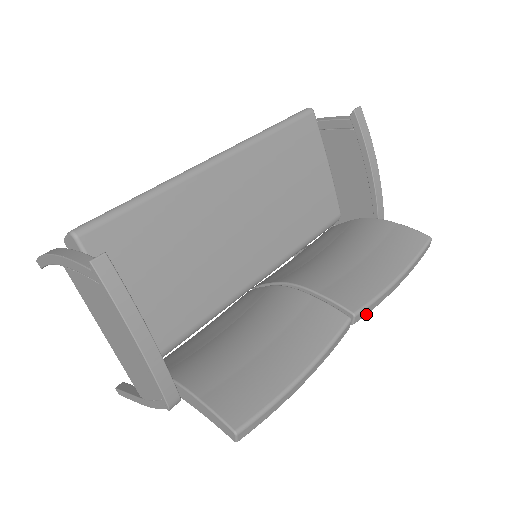
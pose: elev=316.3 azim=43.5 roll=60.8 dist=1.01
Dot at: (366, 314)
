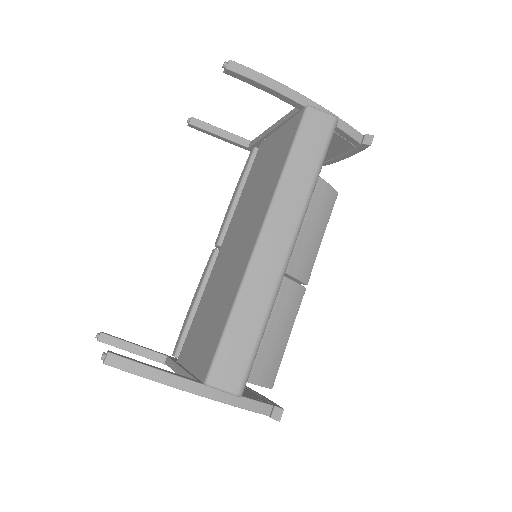
Dot at: occluded
